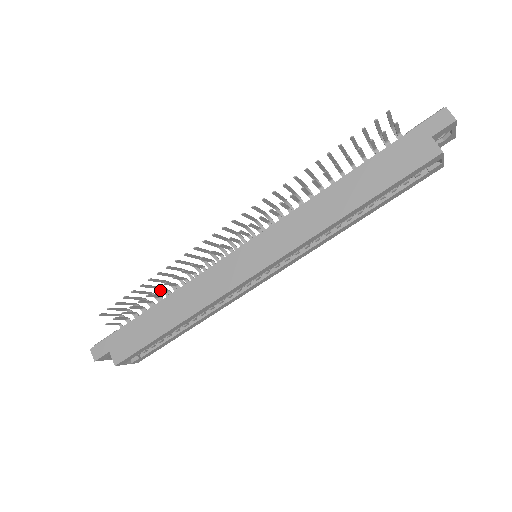
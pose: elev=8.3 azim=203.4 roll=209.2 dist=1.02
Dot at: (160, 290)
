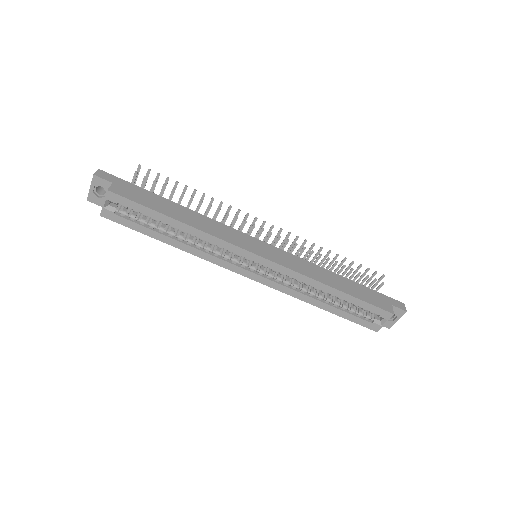
Dot at: (190, 202)
